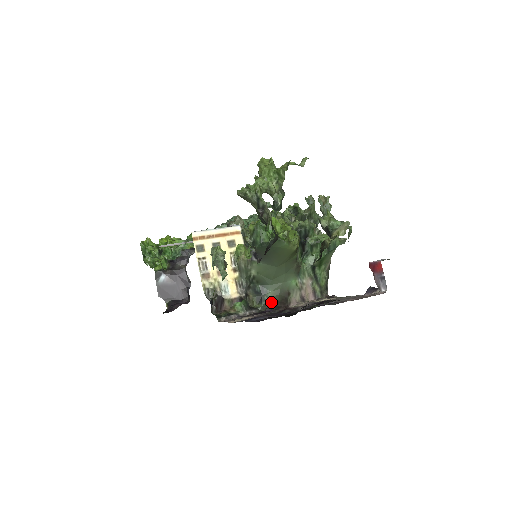
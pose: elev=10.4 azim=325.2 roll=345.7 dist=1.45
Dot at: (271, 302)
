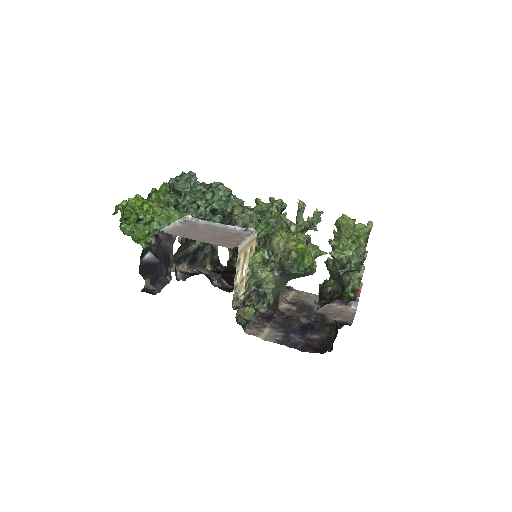
Dot at: (269, 305)
